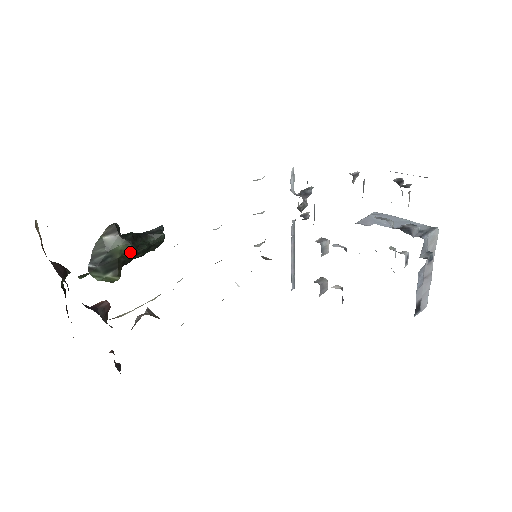
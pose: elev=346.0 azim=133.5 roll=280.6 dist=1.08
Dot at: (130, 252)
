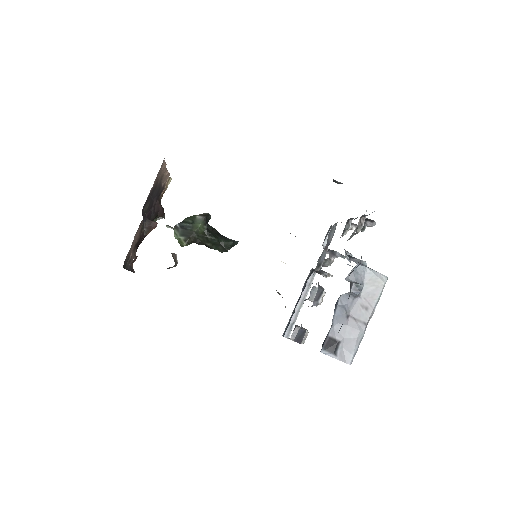
Dot at: (203, 233)
